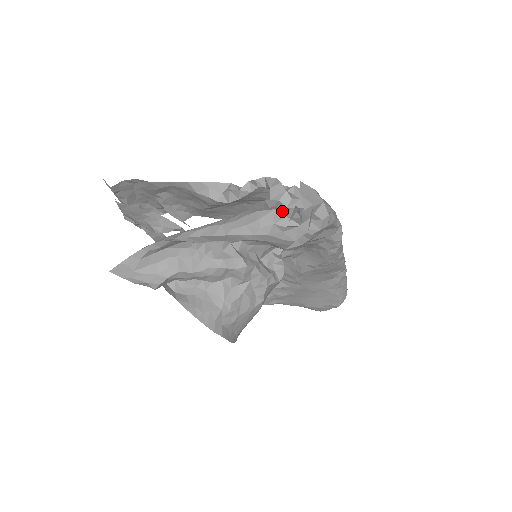
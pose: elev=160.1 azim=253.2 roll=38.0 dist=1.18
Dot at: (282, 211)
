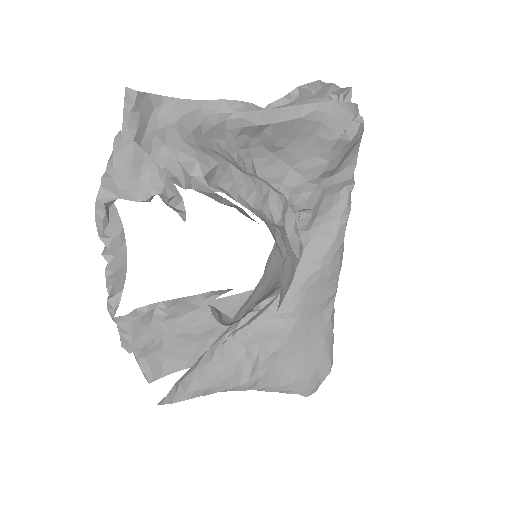
Dot at: (335, 95)
